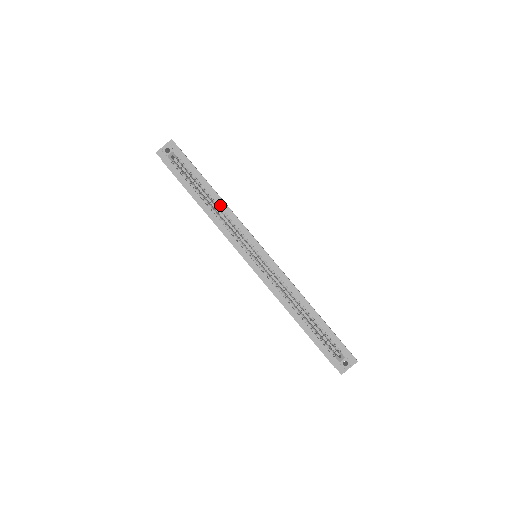
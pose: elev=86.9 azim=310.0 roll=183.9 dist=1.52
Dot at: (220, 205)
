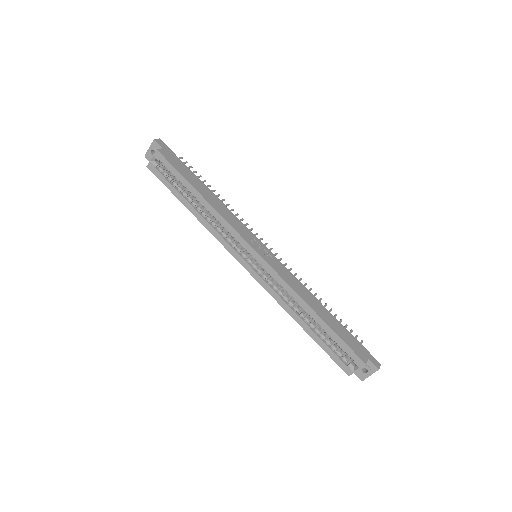
Dot at: (207, 208)
